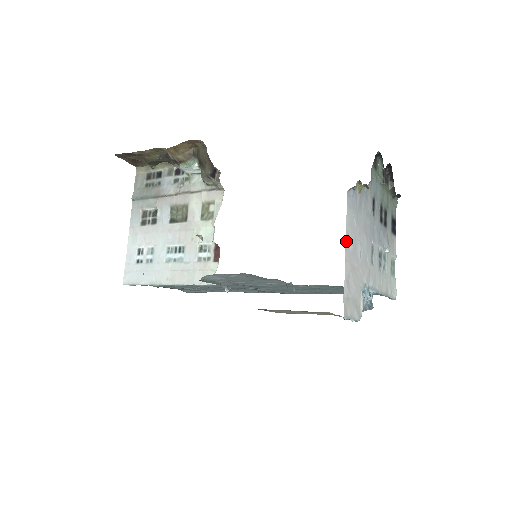
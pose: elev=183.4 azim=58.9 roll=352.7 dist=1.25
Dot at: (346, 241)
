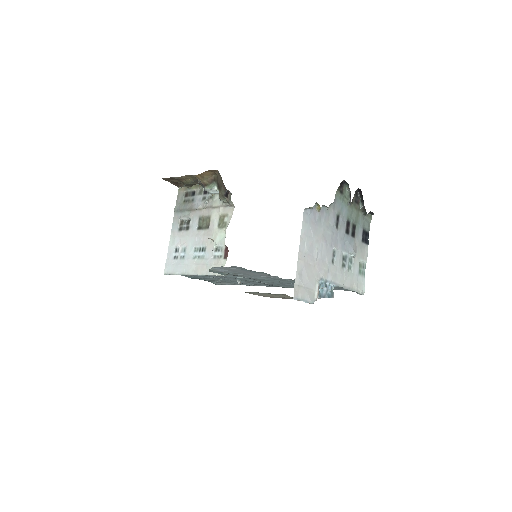
Dot at: (300, 245)
